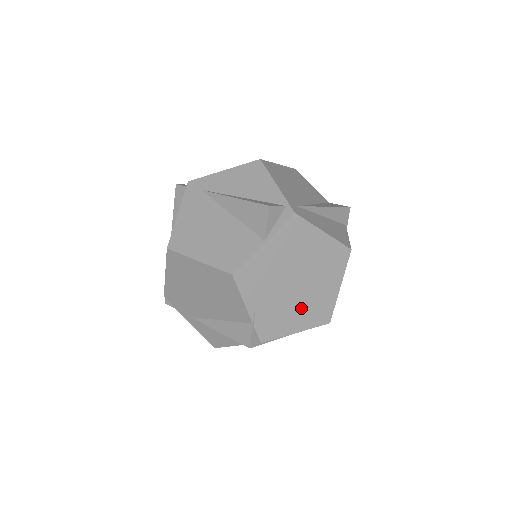
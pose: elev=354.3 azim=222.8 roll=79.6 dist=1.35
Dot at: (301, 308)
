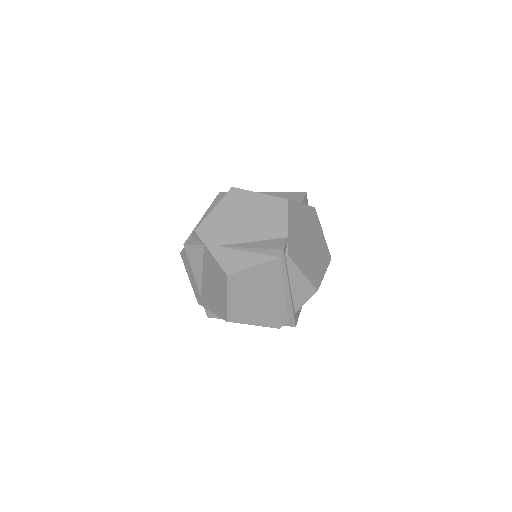
Dot at: (308, 261)
